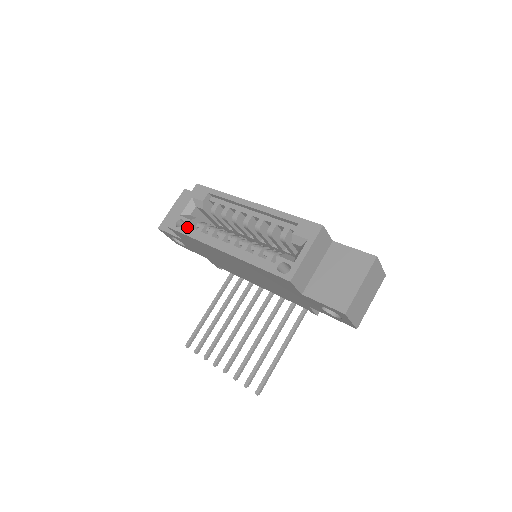
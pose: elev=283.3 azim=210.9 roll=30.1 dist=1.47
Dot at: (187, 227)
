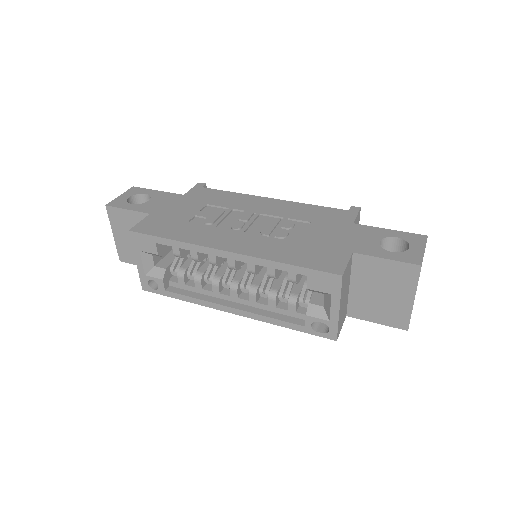
Dot at: (165, 286)
